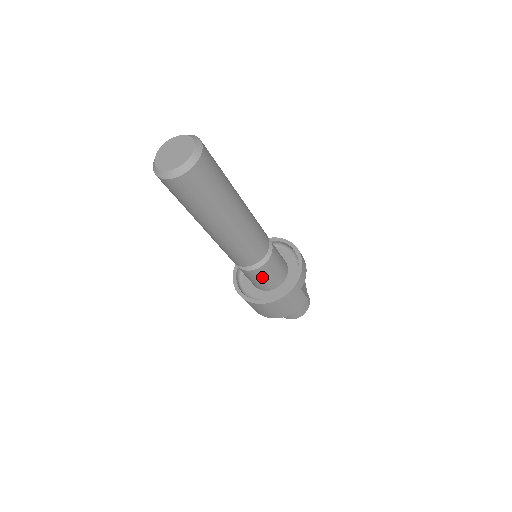
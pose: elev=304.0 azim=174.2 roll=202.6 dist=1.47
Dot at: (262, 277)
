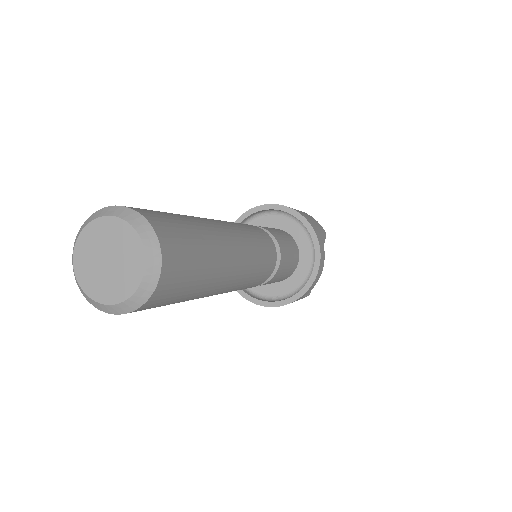
Dot at: occluded
